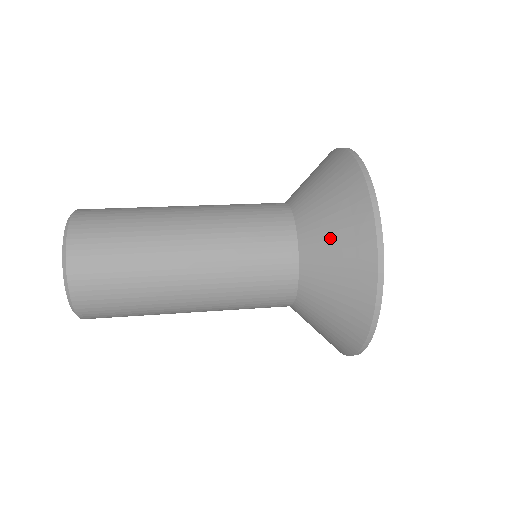
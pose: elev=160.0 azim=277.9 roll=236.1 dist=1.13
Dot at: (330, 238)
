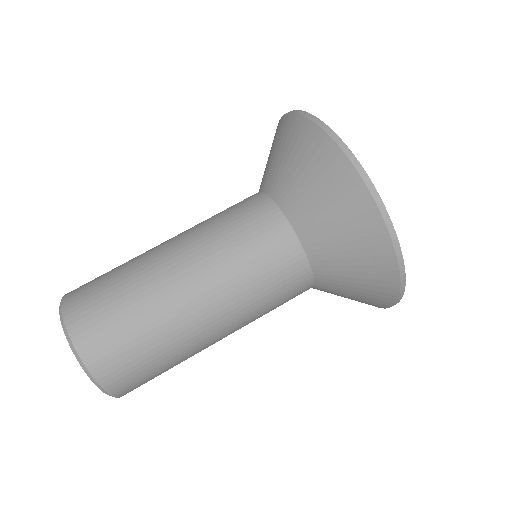
Dot at: (335, 233)
